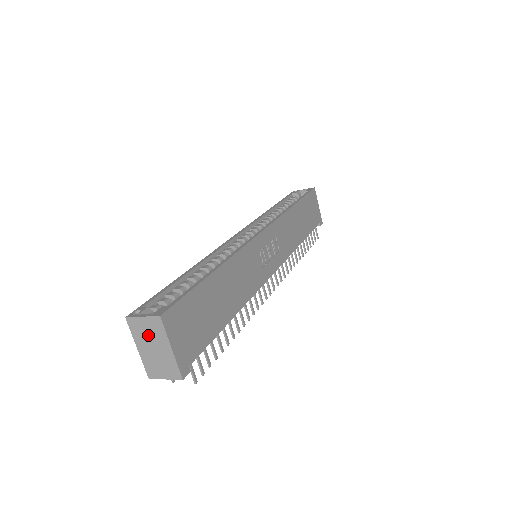
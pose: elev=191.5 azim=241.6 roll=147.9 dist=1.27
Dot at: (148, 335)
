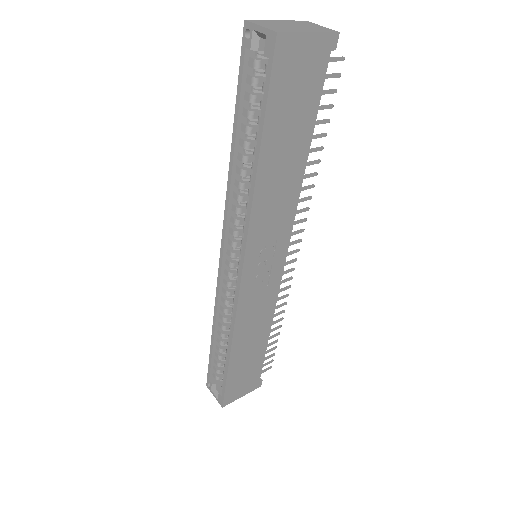
Dot at: occluded
